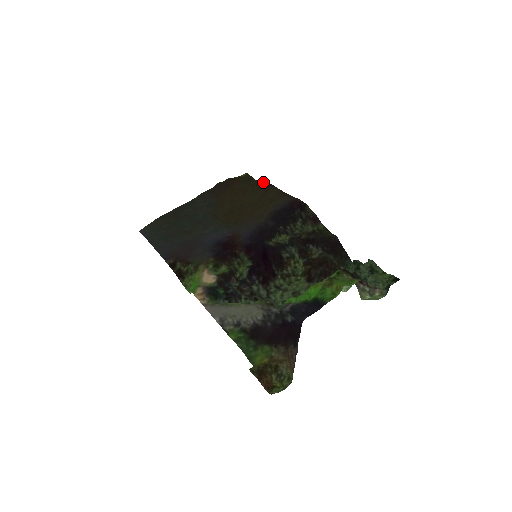
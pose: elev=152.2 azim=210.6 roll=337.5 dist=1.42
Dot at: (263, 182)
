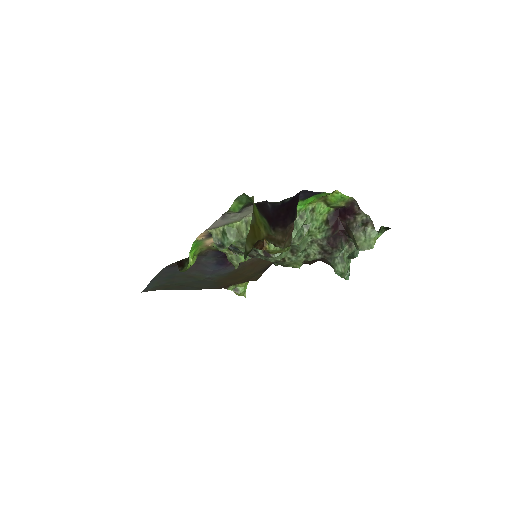
Dot at: (264, 271)
